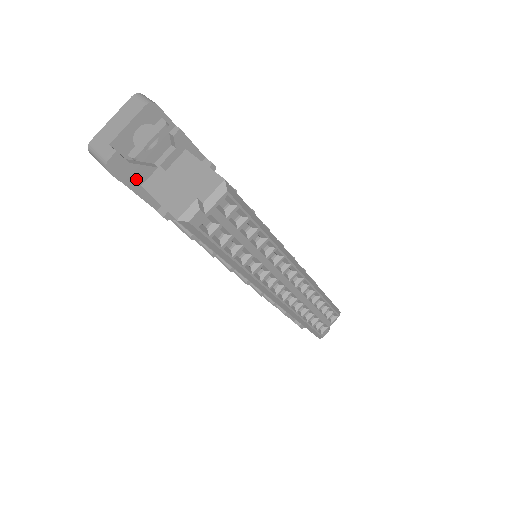
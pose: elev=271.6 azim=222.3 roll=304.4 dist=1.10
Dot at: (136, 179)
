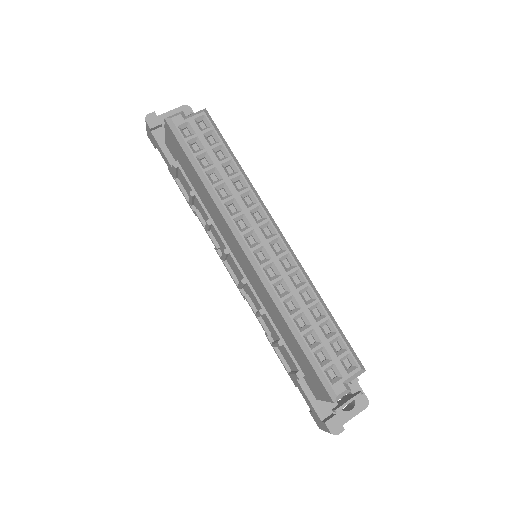
Dot at: (163, 138)
